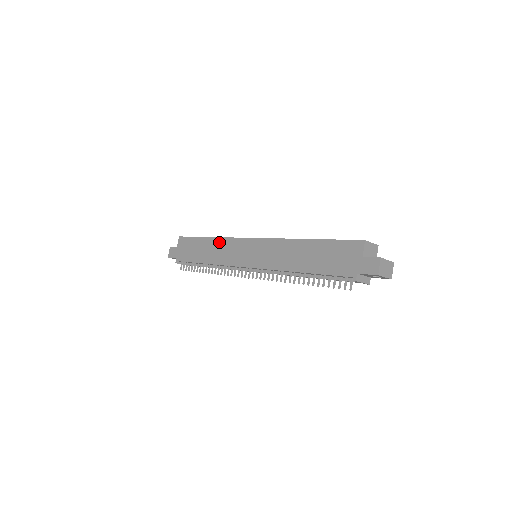
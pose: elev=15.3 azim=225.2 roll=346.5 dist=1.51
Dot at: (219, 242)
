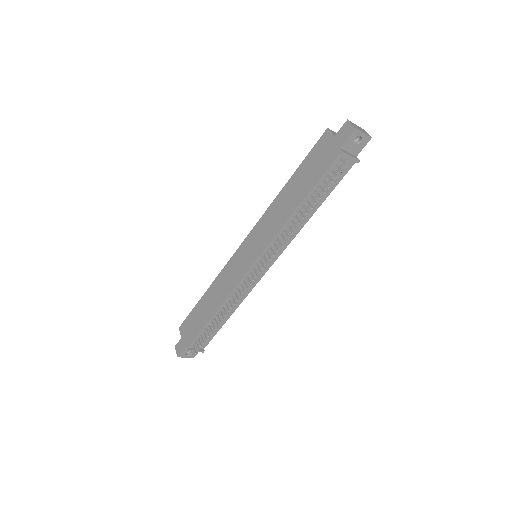
Dot at: (217, 282)
